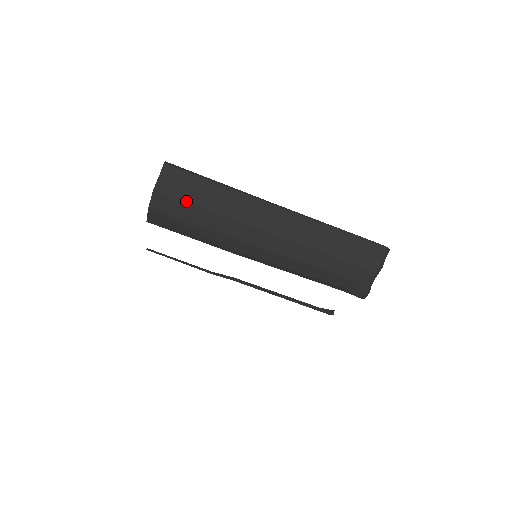
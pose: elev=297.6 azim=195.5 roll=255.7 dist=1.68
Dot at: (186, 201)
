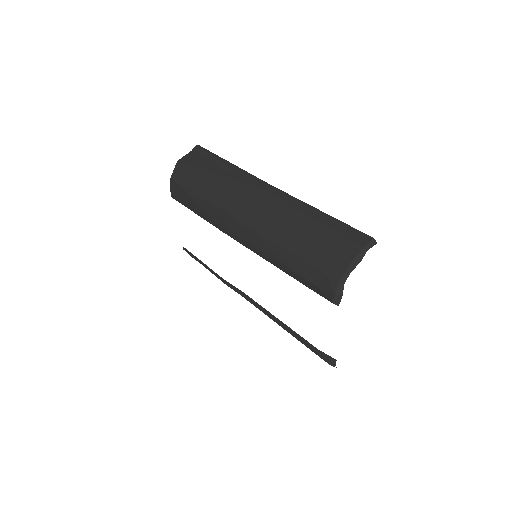
Dot at: (196, 171)
